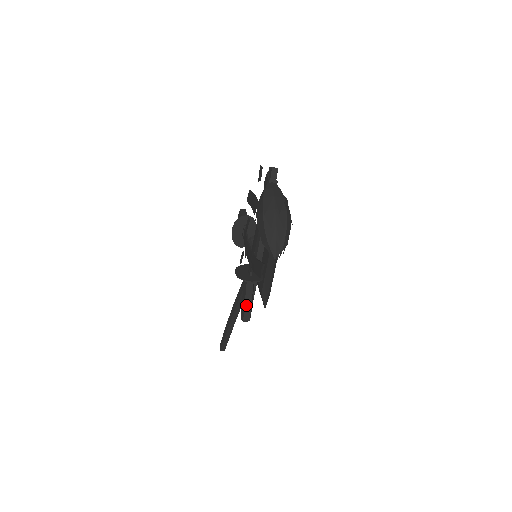
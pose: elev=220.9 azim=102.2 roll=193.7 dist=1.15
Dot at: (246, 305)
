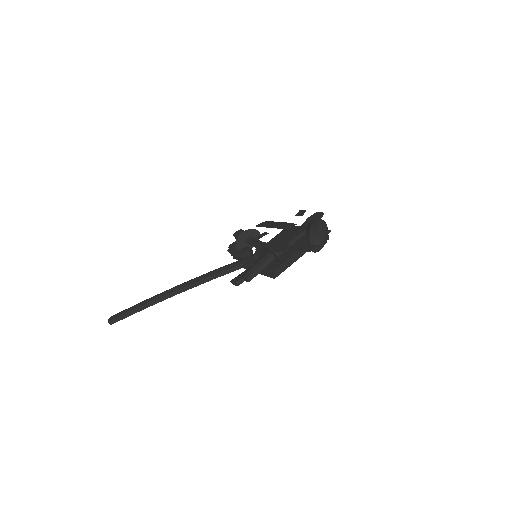
Dot at: (256, 270)
